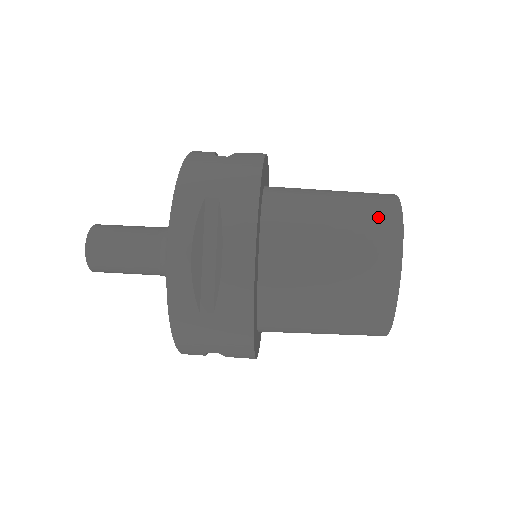
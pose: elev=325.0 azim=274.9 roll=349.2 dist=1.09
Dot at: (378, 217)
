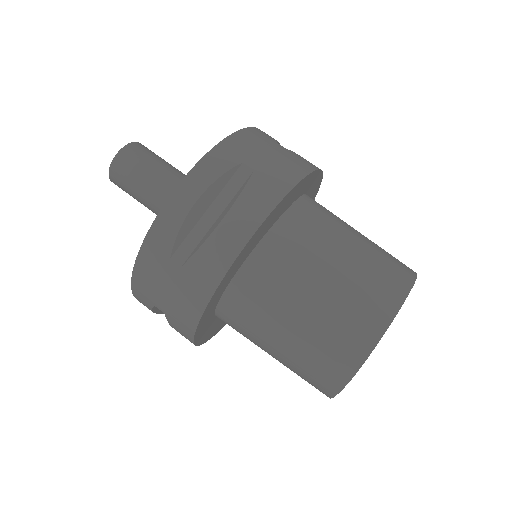
Dot at: (313, 381)
